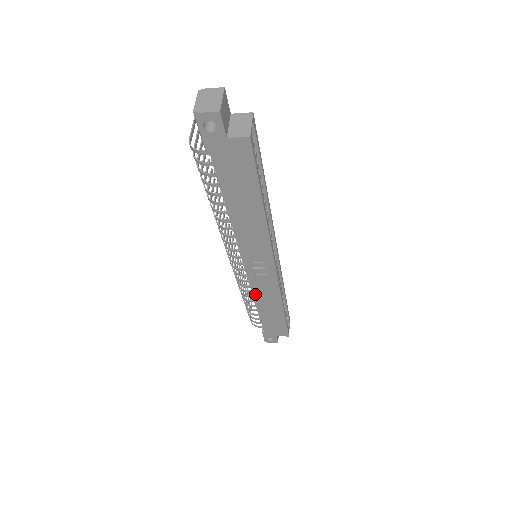
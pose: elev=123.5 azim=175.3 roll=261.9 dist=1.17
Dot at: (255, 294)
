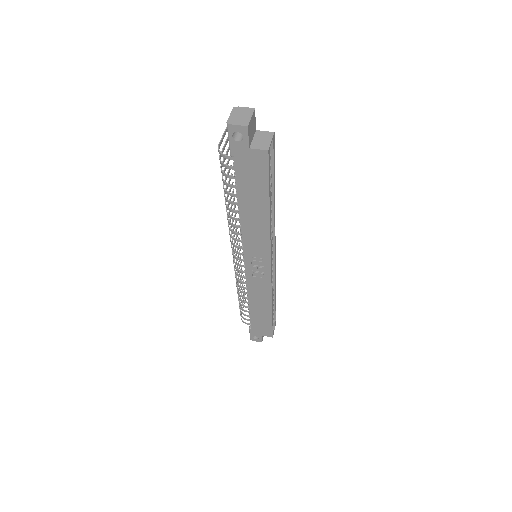
Dot at: (249, 291)
